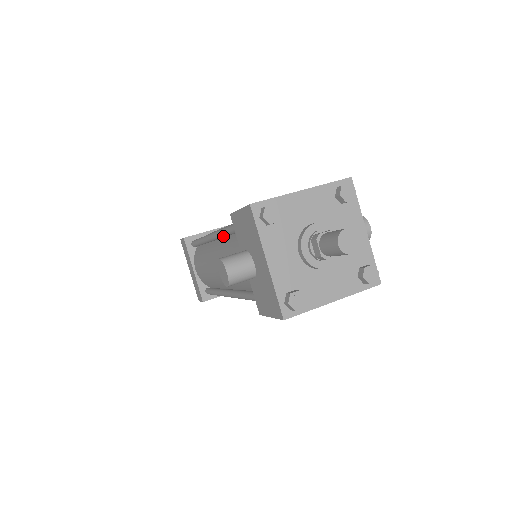
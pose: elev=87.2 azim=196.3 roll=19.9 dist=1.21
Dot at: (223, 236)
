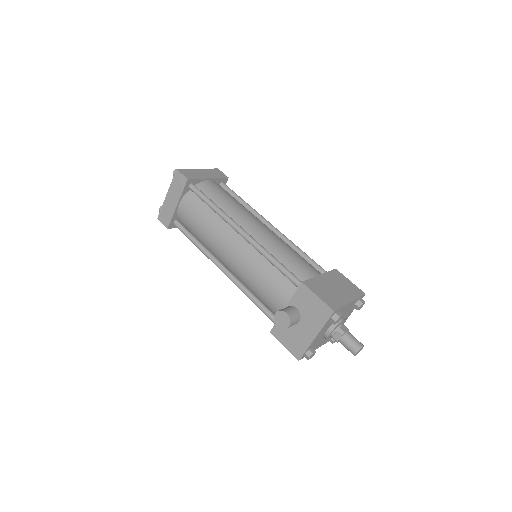
Dot at: (261, 254)
